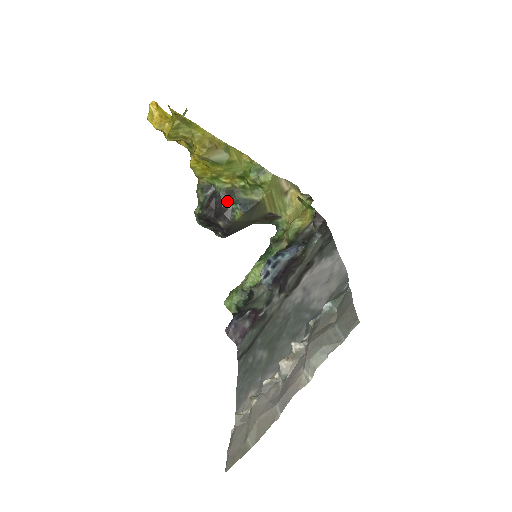
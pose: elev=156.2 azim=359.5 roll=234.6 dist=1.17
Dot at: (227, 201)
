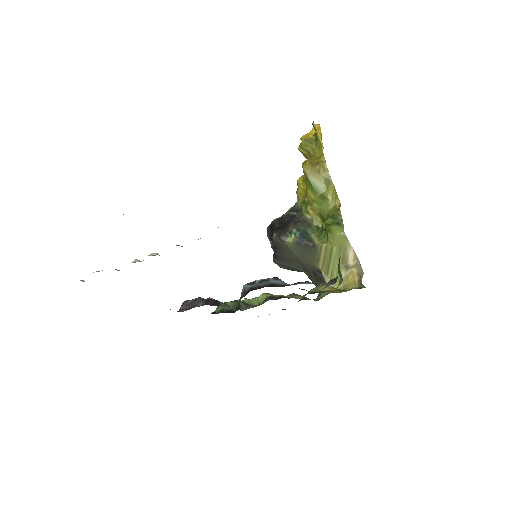
Dot at: (295, 224)
